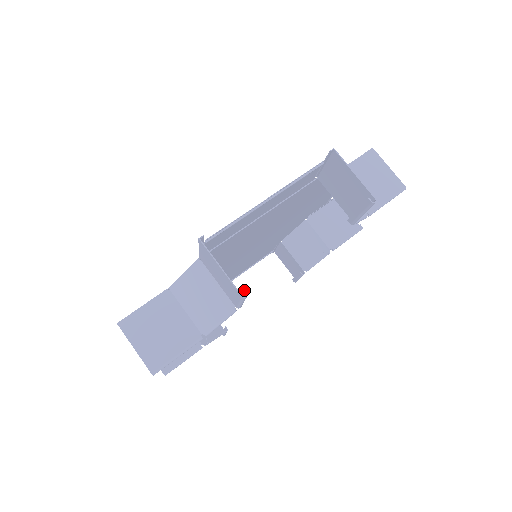
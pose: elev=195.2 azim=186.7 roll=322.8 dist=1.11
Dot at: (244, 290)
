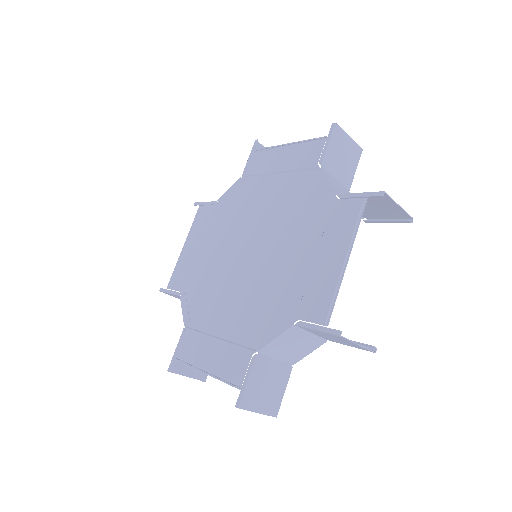
Dot at: (374, 347)
